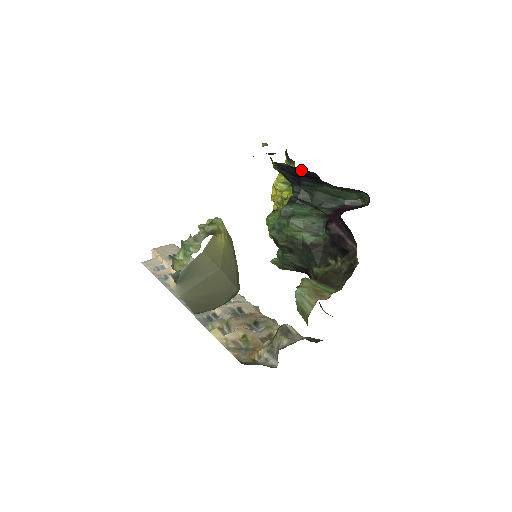
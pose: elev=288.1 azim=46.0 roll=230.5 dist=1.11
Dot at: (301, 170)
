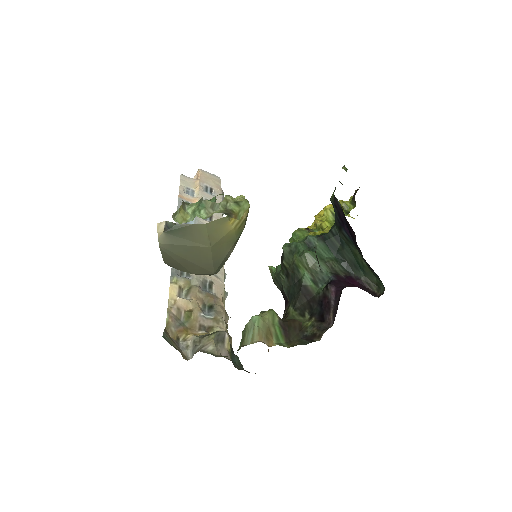
Dot at: occluded
